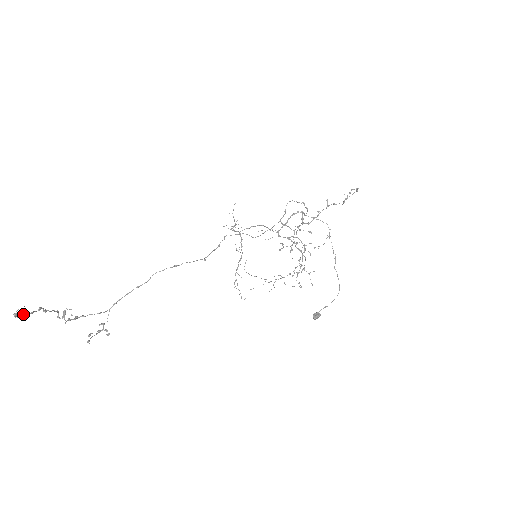
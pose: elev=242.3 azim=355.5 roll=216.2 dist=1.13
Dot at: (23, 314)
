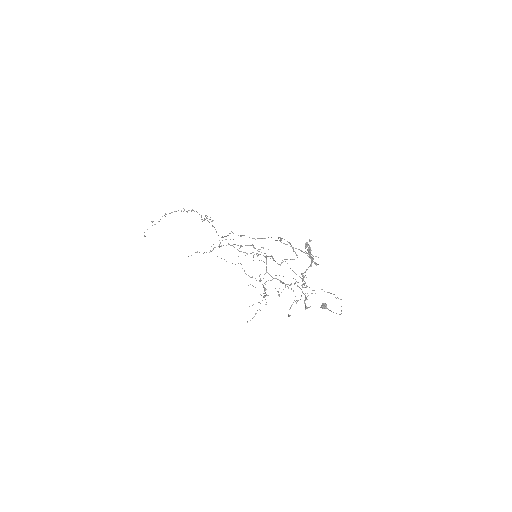
Dot at: occluded
